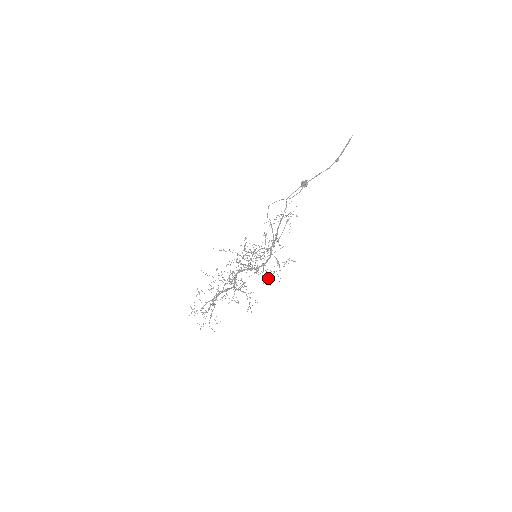
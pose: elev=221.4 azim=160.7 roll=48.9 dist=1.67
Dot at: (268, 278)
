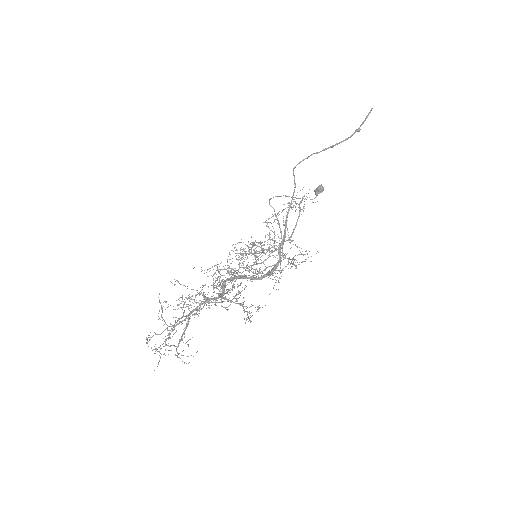
Dot at: (276, 270)
